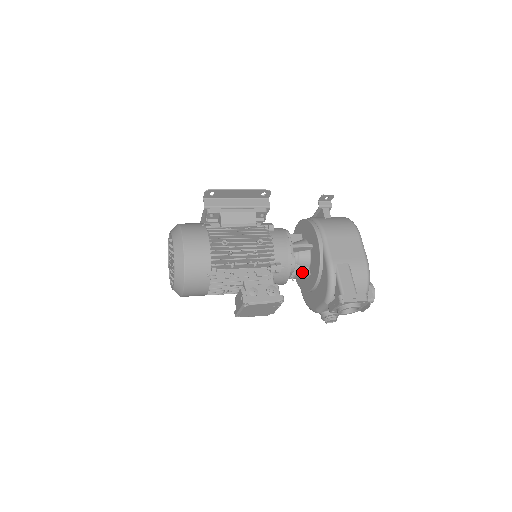
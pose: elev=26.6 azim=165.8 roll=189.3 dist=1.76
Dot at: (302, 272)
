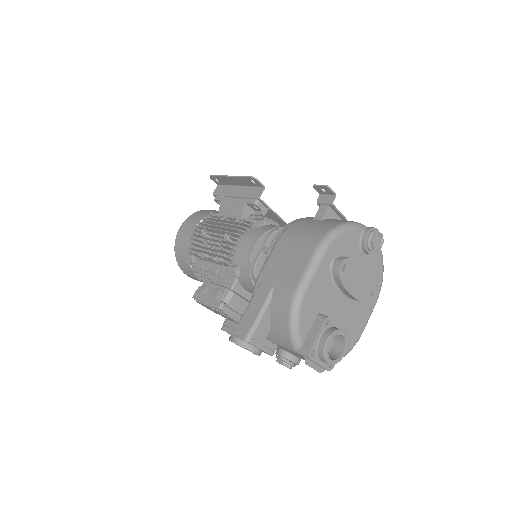
Dot at: occluded
